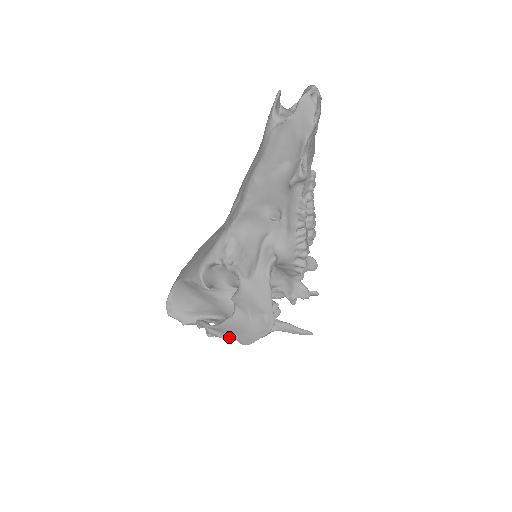
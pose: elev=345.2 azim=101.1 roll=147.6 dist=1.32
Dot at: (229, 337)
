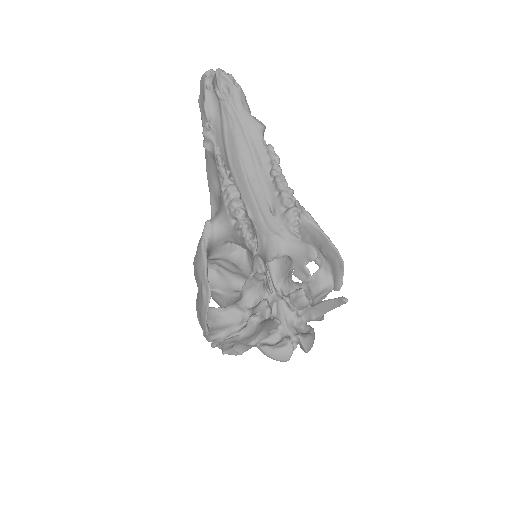
Dot at: occluded
